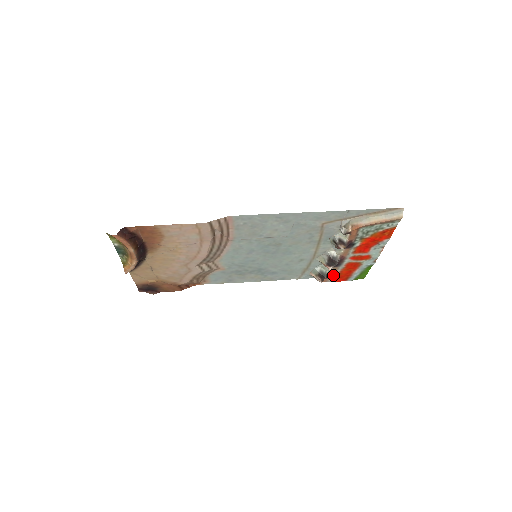
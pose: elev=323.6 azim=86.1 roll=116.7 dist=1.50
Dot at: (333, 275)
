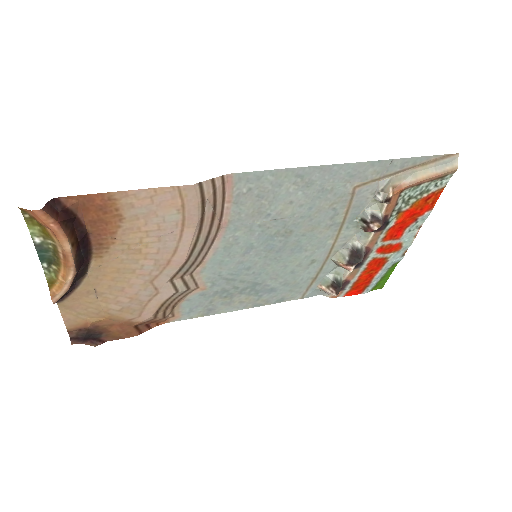
Dot at: (348, 284)
